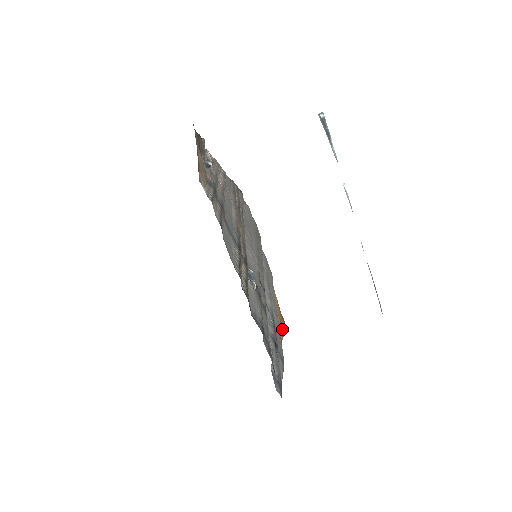
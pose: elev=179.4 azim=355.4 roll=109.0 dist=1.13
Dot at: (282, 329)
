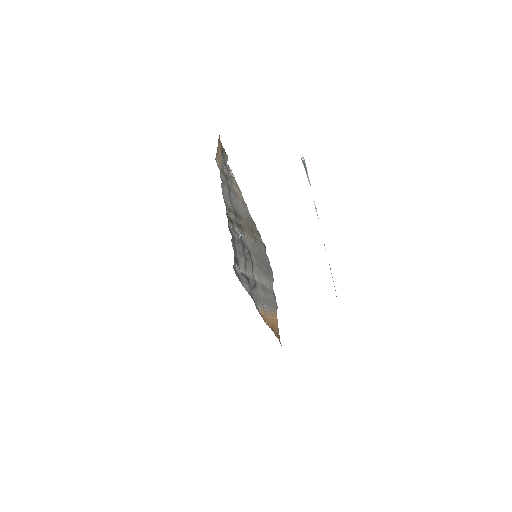
Dot at: (270, 325)
